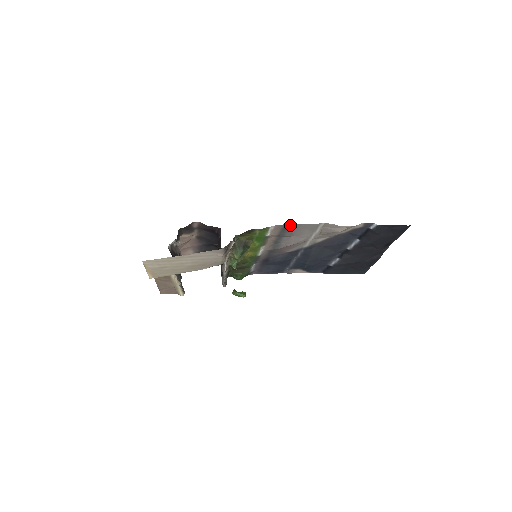
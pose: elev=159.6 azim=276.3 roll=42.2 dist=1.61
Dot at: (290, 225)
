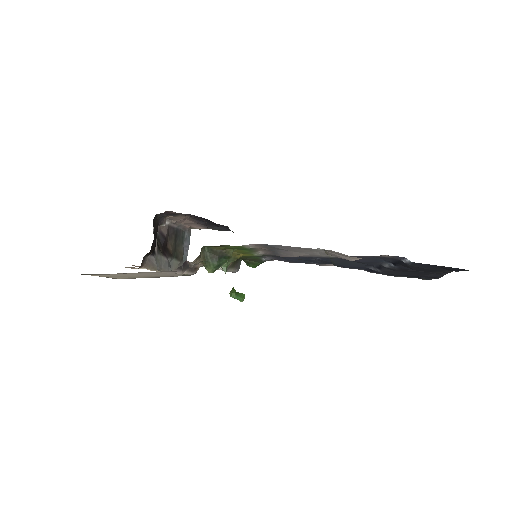
Dot at: (273, 245)
